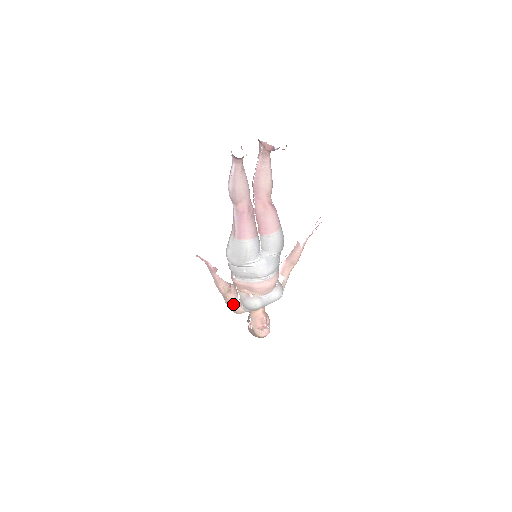
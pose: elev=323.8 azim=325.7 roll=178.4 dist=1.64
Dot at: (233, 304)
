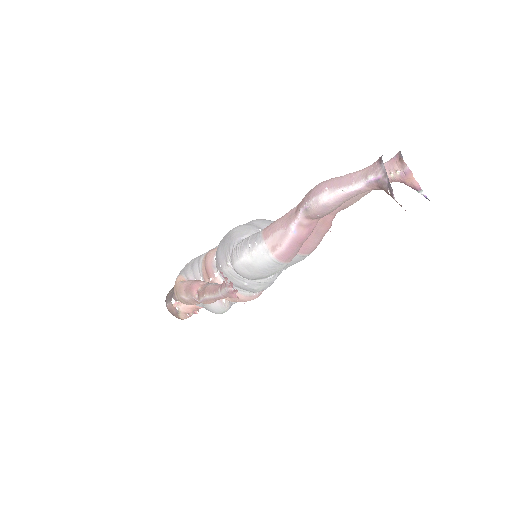
Dot at: (195, 304)
